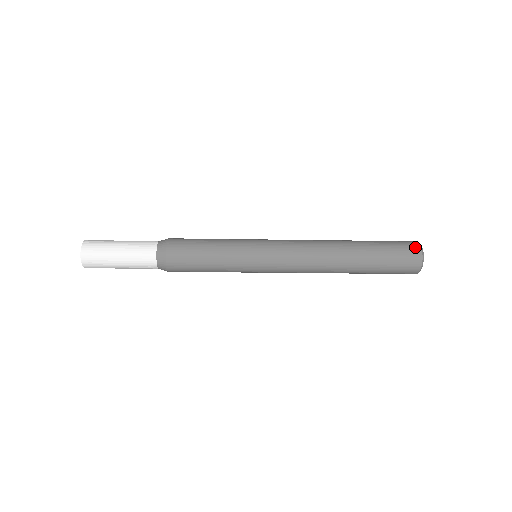
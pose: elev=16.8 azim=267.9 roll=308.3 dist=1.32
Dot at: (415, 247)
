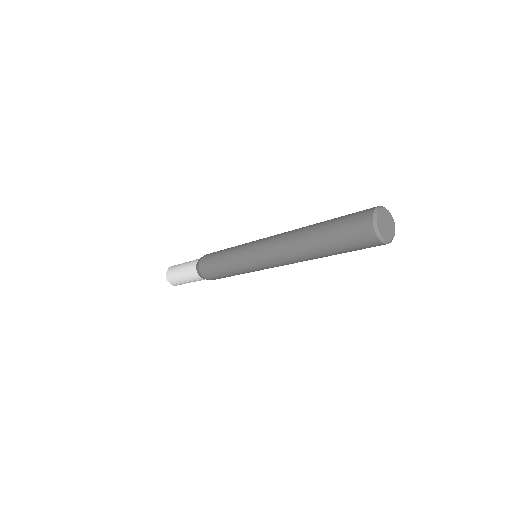
Dot at: (369, 210)
